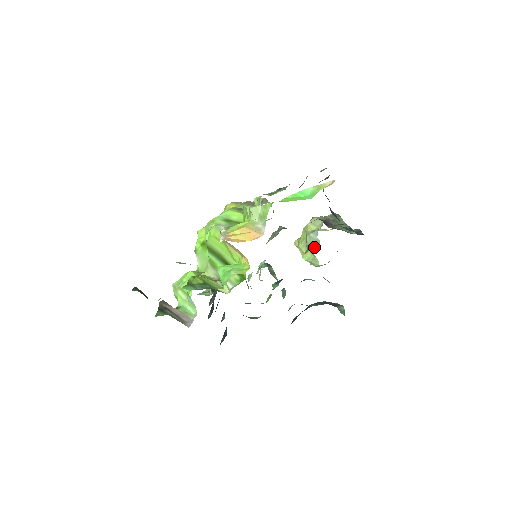
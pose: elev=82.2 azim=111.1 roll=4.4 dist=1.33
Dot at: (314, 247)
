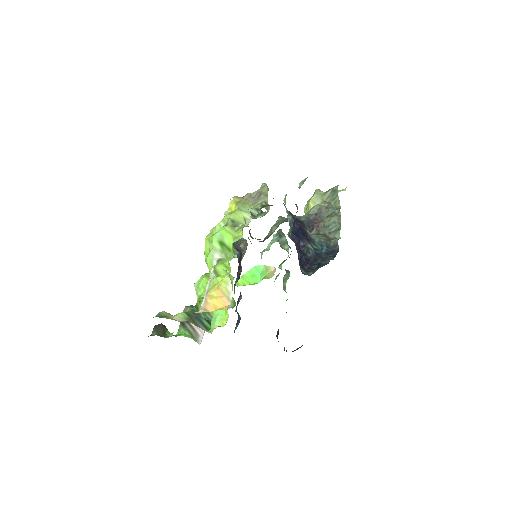
Dot at: occluded
